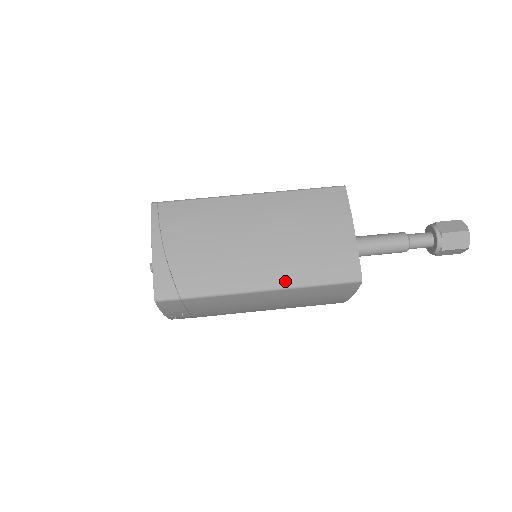
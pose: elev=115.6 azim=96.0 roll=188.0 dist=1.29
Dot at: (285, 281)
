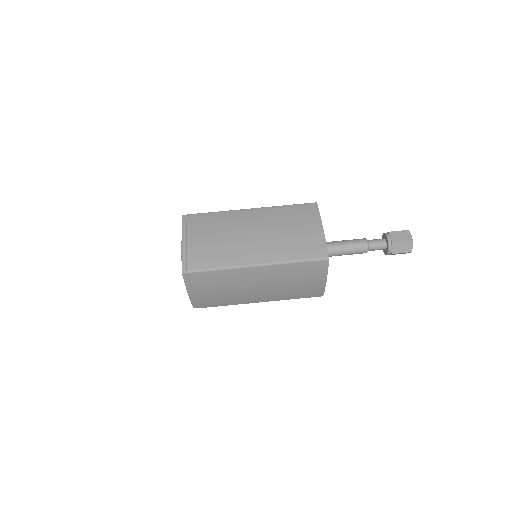
Dot at: (275, 300)
